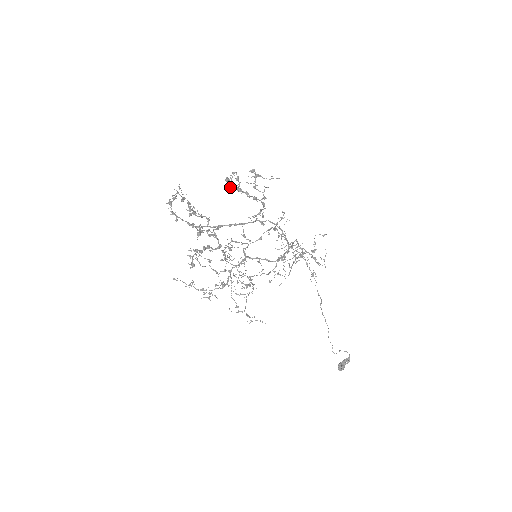
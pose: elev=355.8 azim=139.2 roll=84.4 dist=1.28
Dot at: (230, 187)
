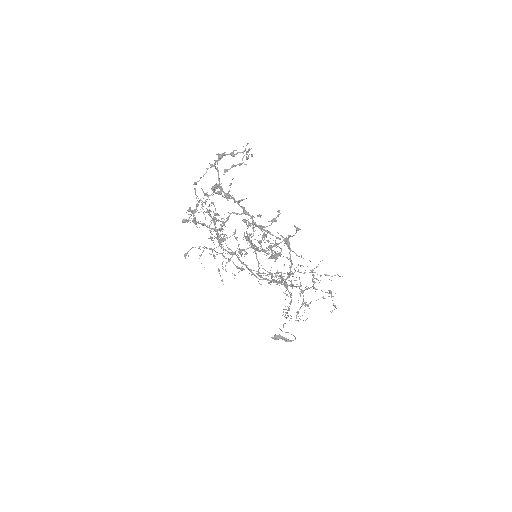
Dot at: (253, 221)
